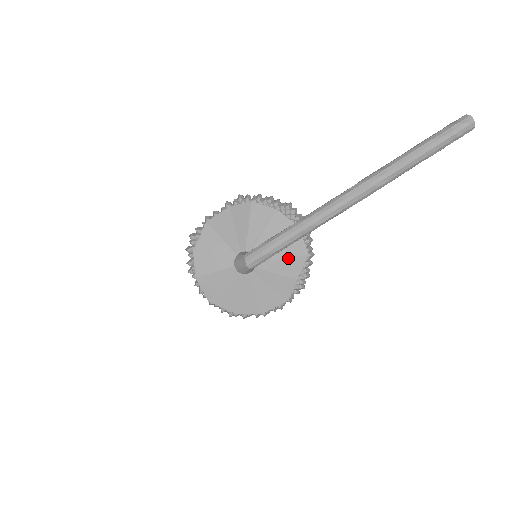
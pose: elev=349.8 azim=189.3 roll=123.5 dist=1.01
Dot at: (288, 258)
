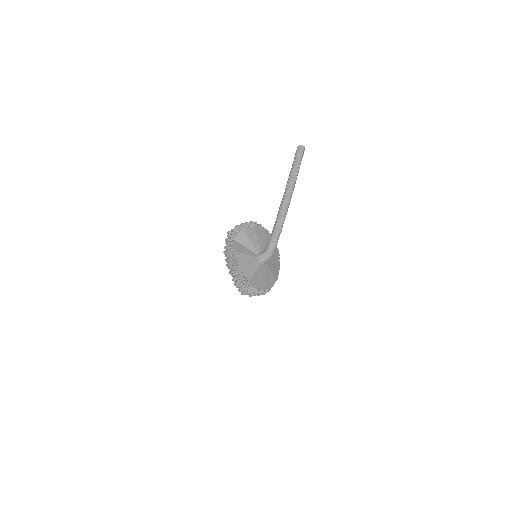
Dot at: occluded
